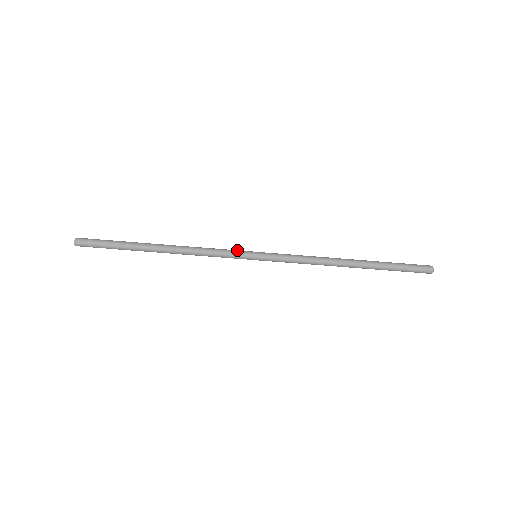
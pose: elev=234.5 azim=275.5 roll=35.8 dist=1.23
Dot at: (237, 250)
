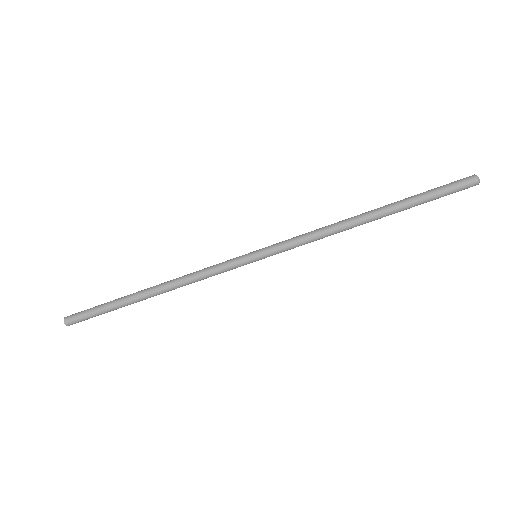
Dot at: (234, 260)
